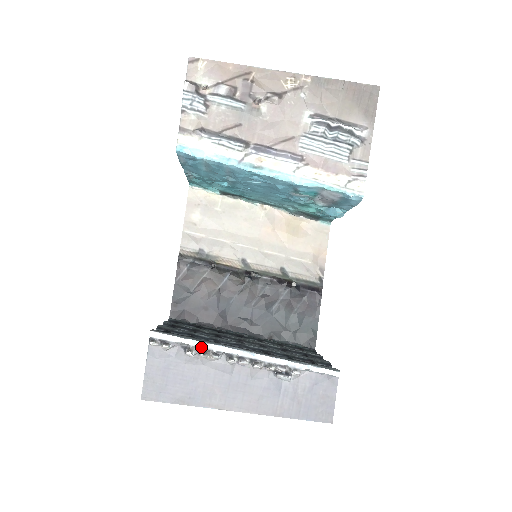
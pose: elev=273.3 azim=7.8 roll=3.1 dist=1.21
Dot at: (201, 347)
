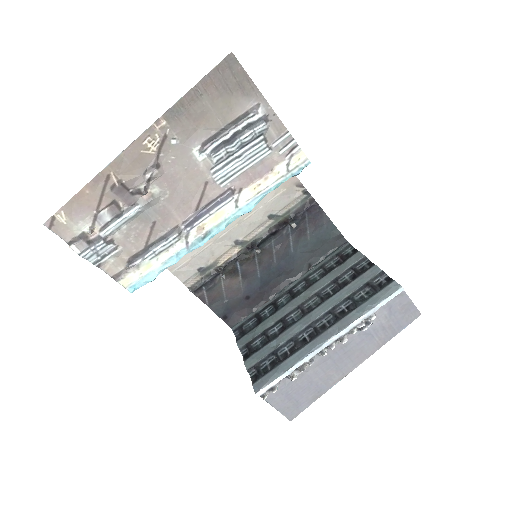
Dot at: (296, 367)
